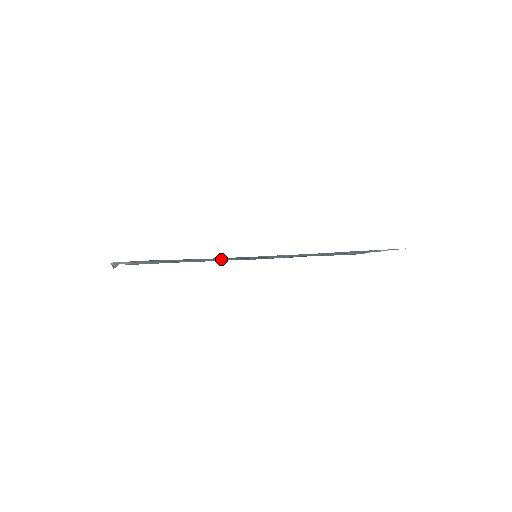
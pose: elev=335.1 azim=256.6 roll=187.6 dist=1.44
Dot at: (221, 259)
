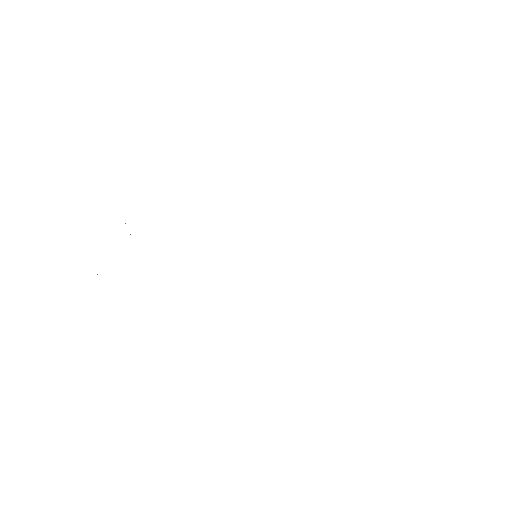
Dot at: occluded
